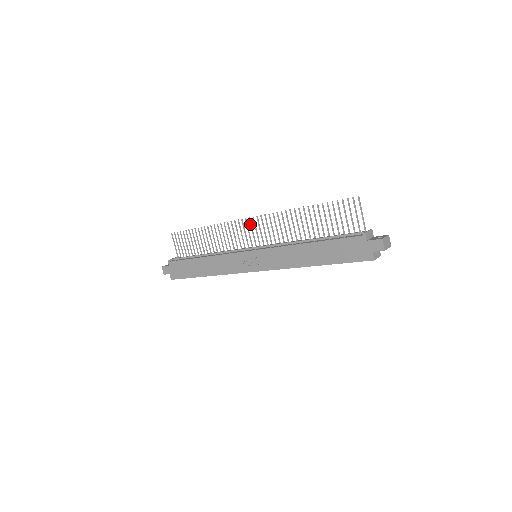
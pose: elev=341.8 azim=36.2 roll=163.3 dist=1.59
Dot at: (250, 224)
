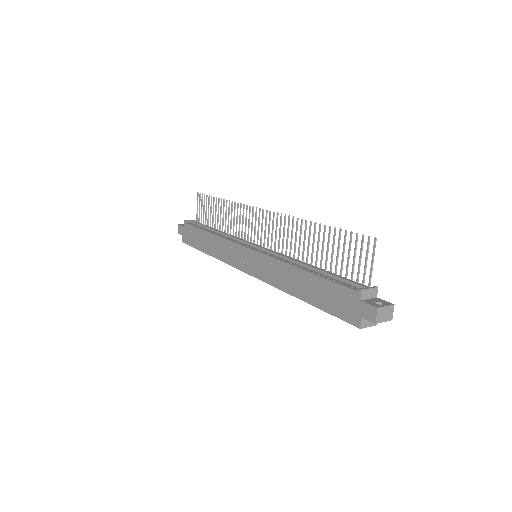
Dot at: (262, 217)
